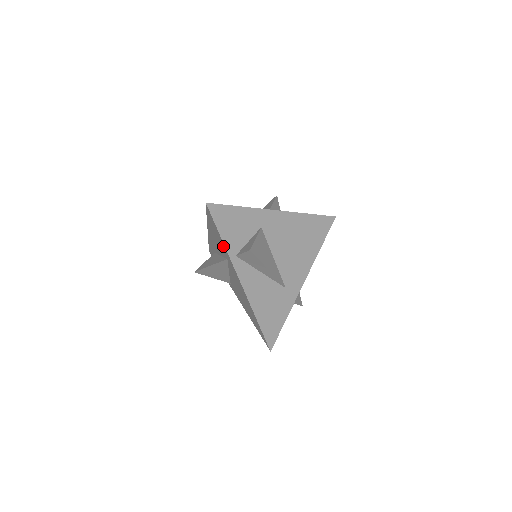
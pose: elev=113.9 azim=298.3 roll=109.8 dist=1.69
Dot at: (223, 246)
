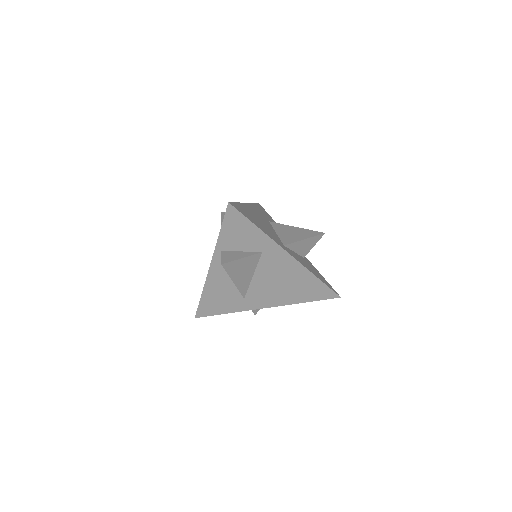
Dot at: occluded
